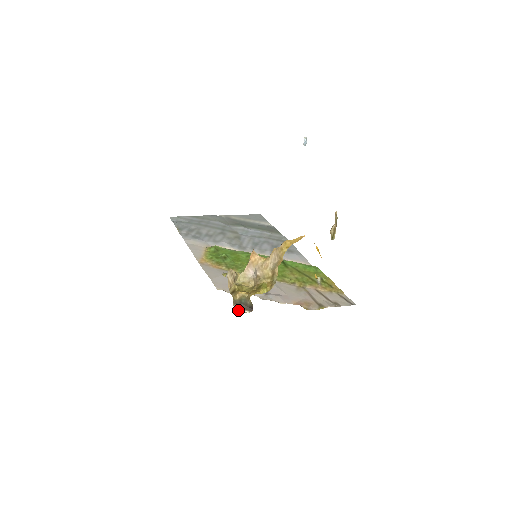
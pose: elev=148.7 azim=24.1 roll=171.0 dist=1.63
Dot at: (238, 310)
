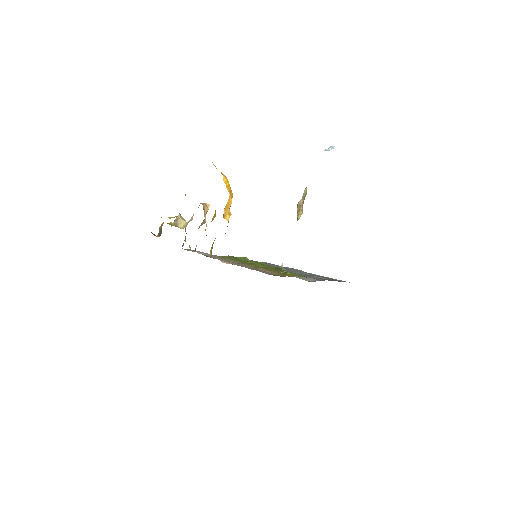
Dot at: (151, 232)
